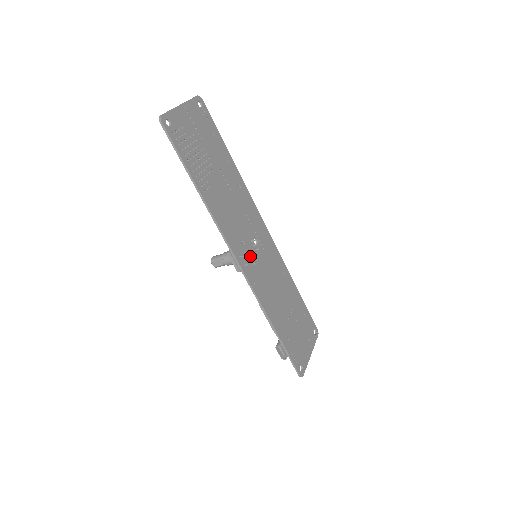
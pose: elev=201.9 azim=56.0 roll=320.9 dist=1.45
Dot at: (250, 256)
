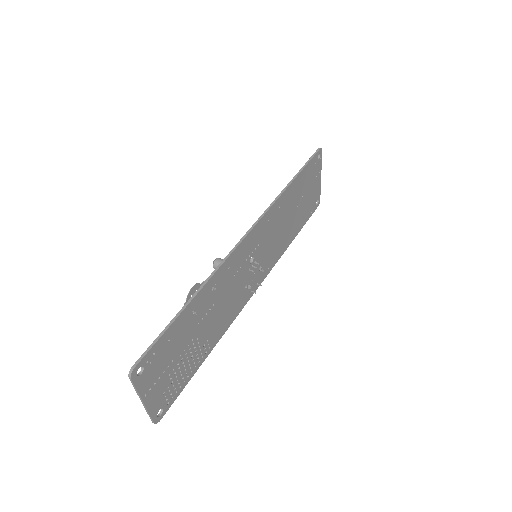
Dot at: (255, 273)
